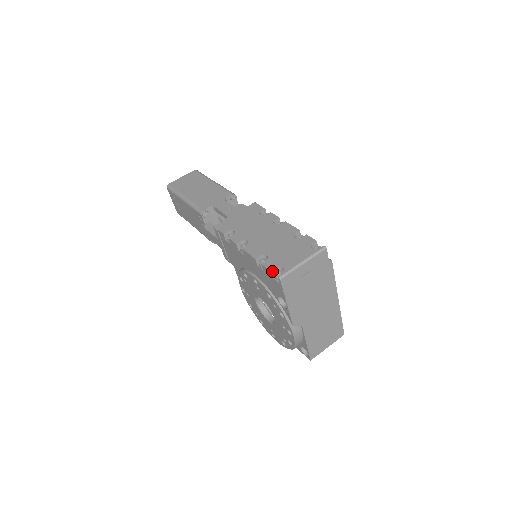
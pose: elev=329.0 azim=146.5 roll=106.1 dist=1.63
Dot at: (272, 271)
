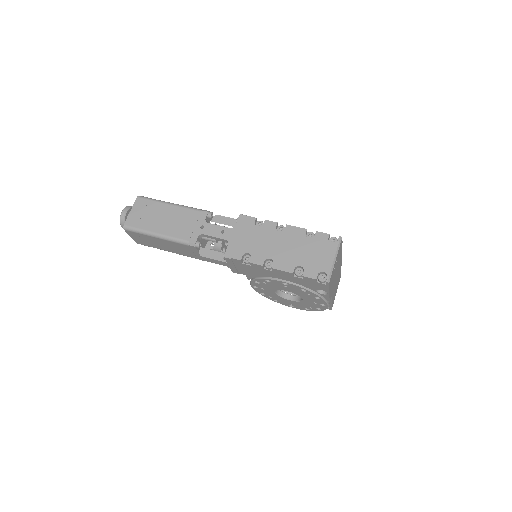
Dot at: (316, 278)
